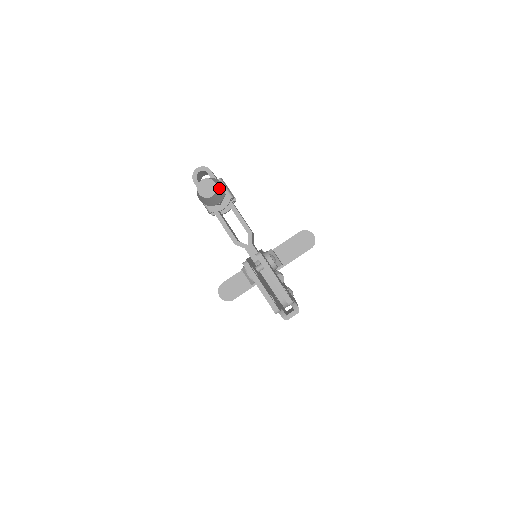
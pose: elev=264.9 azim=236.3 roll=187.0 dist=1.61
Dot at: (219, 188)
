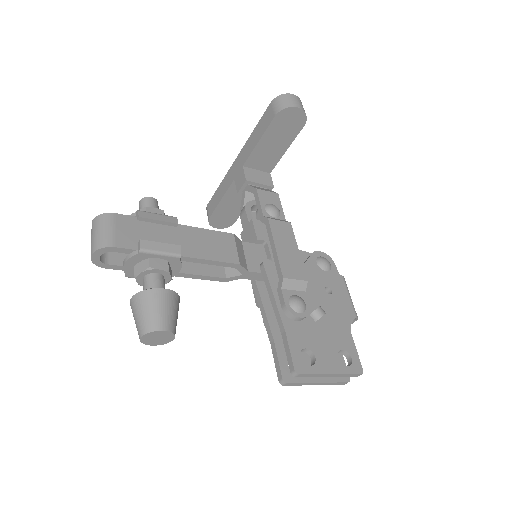
Dot at: (171, 319)
